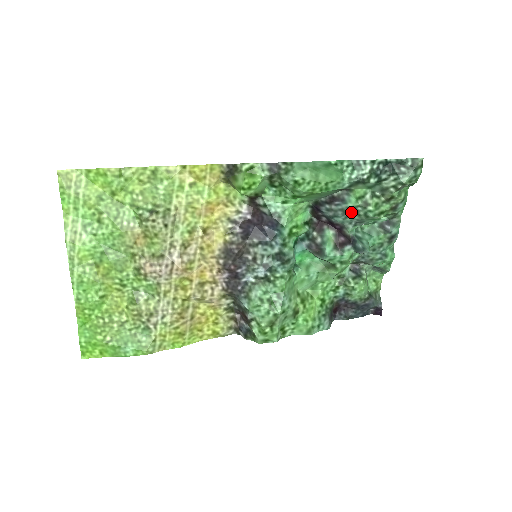
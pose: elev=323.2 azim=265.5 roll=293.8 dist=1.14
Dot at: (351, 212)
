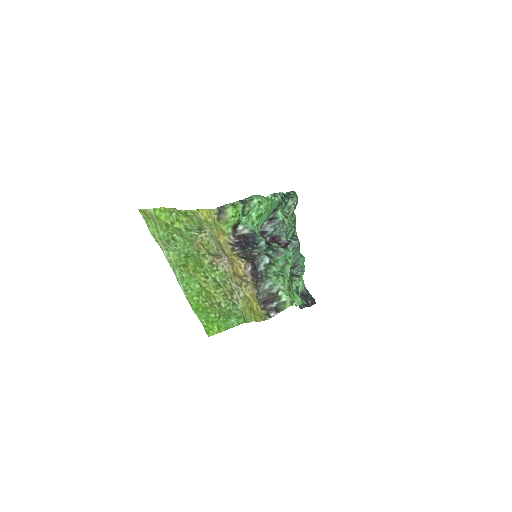
Dot at: (282, 224)
